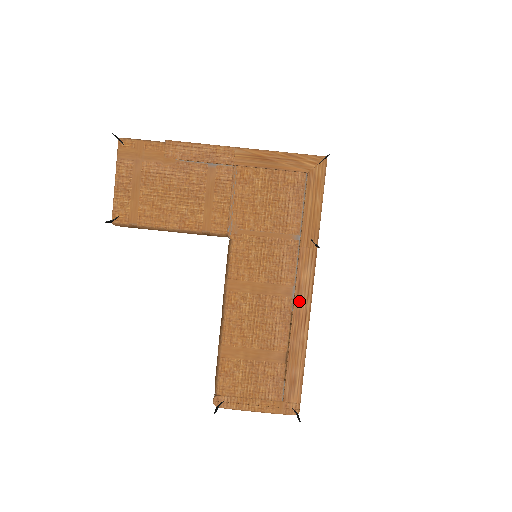
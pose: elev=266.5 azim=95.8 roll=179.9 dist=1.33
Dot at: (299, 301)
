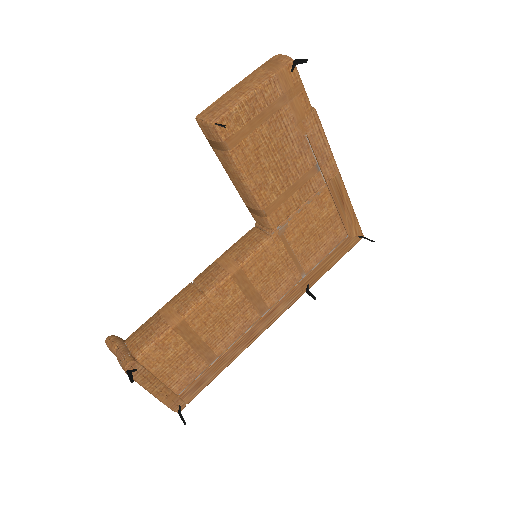
Dot at: (262, 323)
